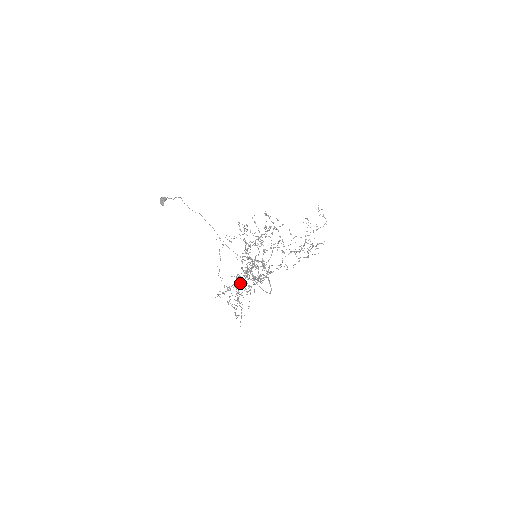
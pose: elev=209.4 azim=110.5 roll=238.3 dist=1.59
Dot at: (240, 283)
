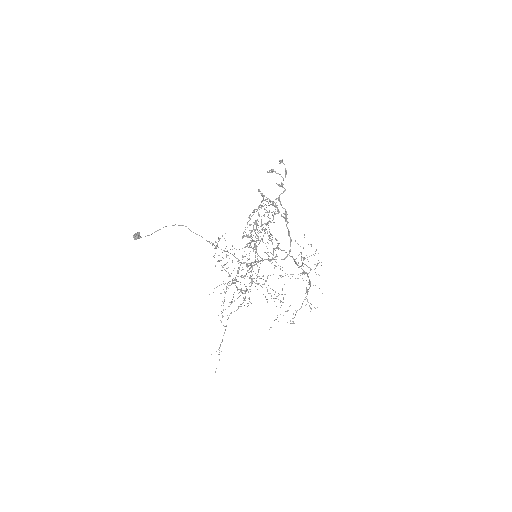
Dot at: occluded
